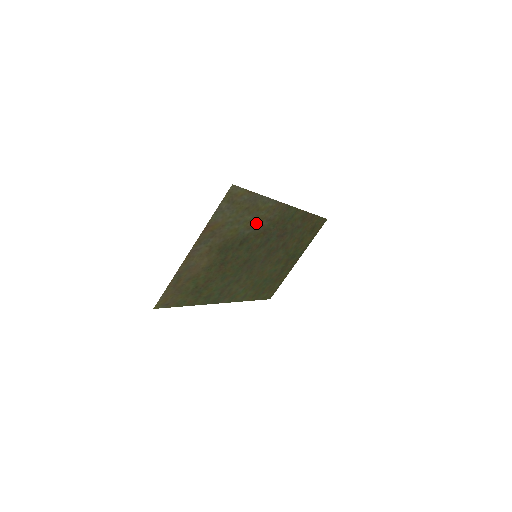
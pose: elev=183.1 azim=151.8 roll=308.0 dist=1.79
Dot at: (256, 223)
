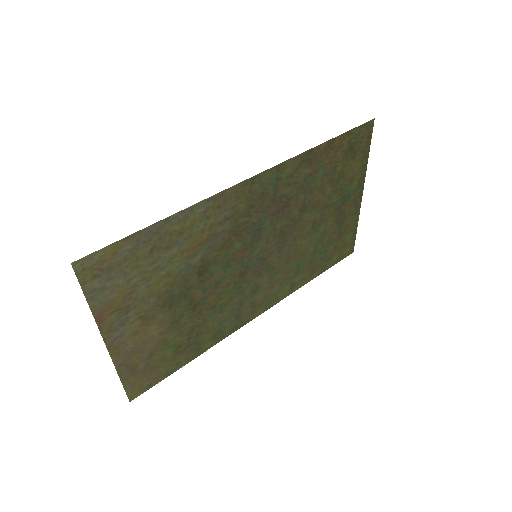
Dot at: (201, 241)
